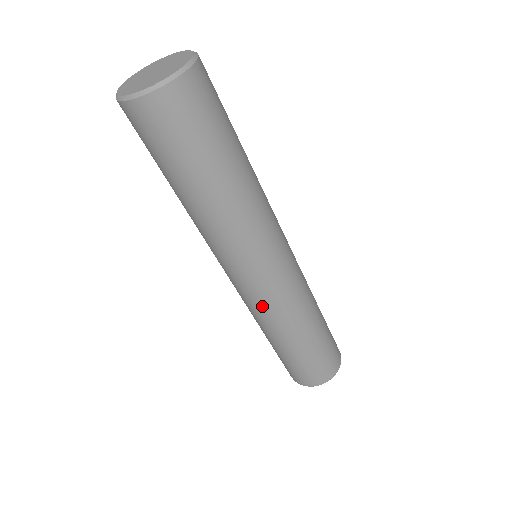
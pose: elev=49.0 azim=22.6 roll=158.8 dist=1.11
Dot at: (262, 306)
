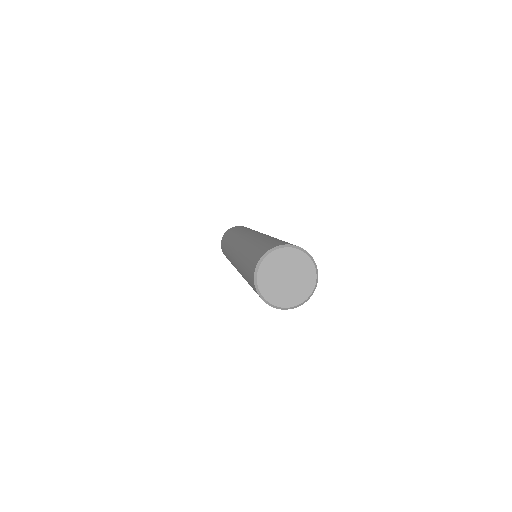
Dot at: occluded
